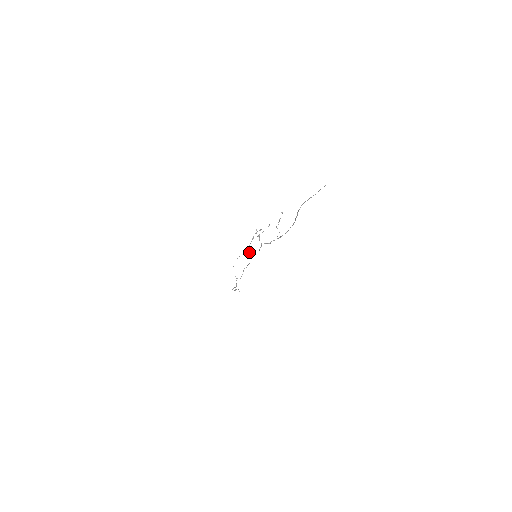
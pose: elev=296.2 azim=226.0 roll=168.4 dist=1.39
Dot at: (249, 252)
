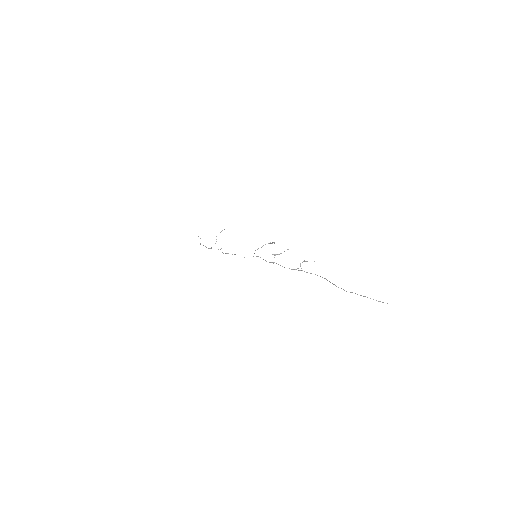
Dot at: occluded
